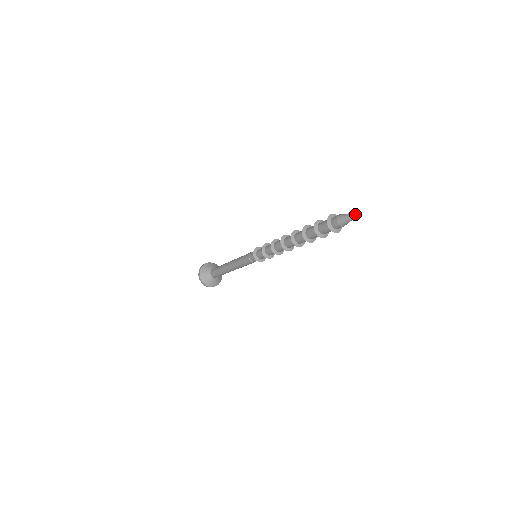
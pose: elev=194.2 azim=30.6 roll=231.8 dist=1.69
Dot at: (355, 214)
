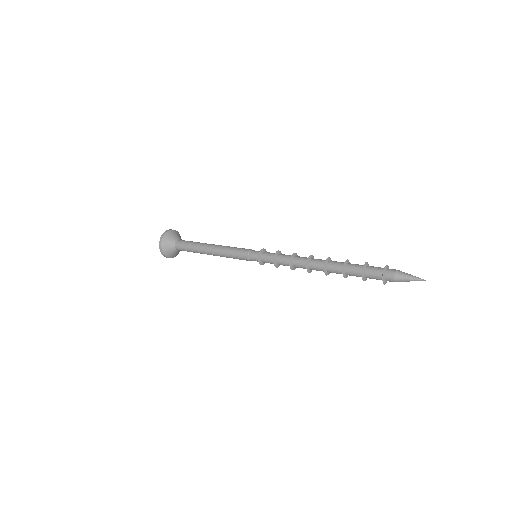
Dot at: (418, 280)
